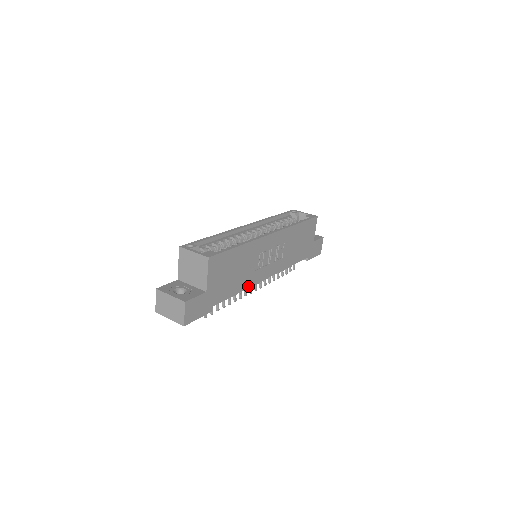
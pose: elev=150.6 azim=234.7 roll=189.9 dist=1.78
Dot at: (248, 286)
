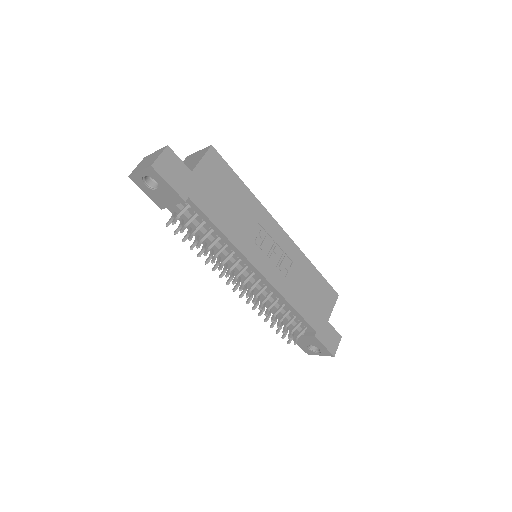
Dot at: (235, 243)
